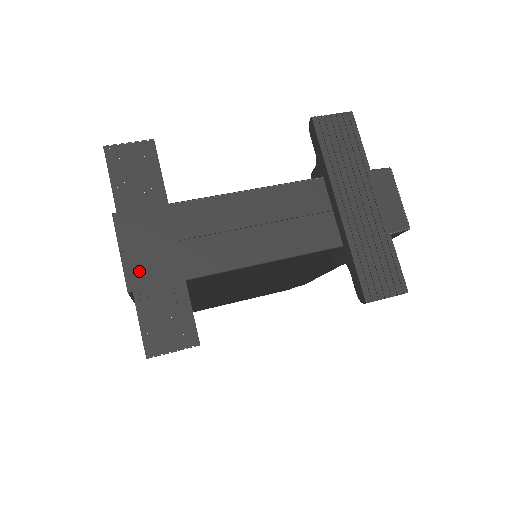
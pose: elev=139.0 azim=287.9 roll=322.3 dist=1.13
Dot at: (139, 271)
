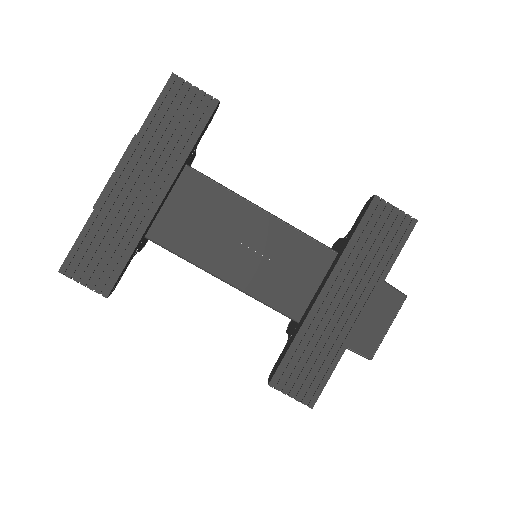
Dot at: (111, 200)
